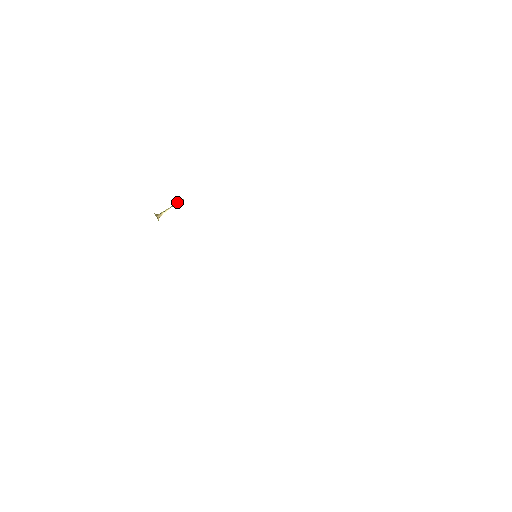
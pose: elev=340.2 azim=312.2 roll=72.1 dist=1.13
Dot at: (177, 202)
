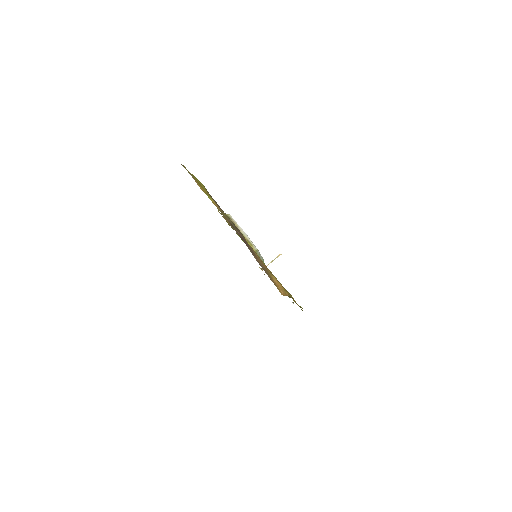
Dot at: (277, 257)
